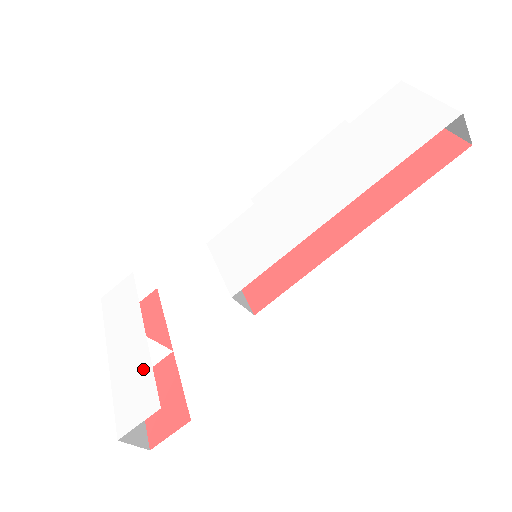
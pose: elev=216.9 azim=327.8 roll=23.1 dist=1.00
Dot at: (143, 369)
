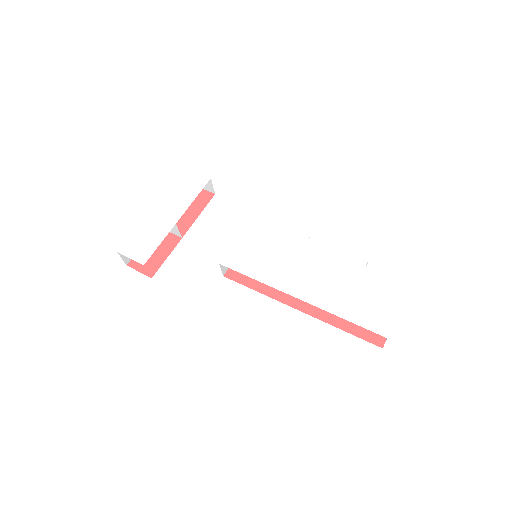
Dot at: (158, 237)
